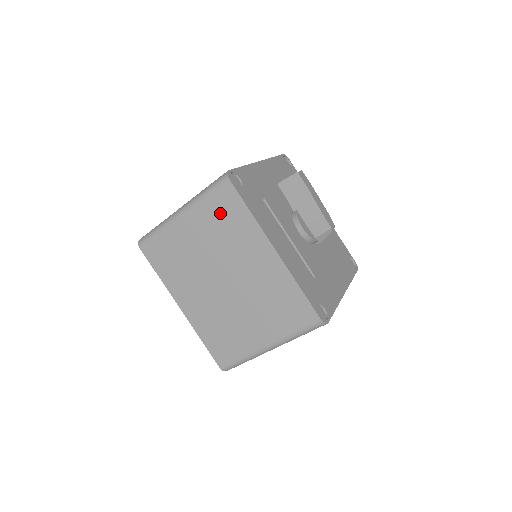
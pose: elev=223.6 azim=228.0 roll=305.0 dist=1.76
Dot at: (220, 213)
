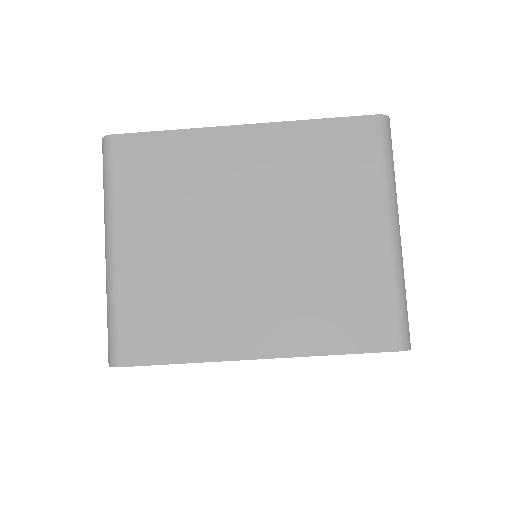
Dot at: (147, 178)
